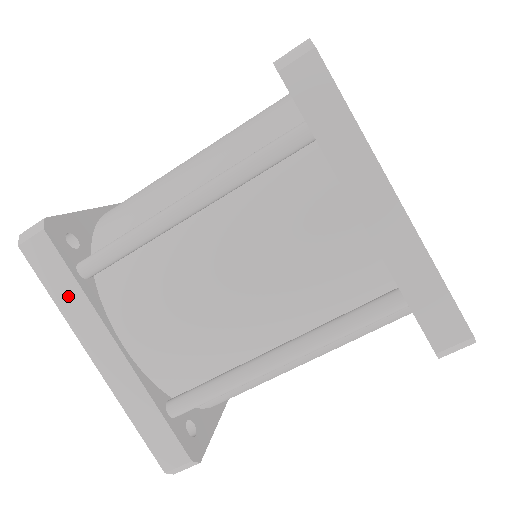
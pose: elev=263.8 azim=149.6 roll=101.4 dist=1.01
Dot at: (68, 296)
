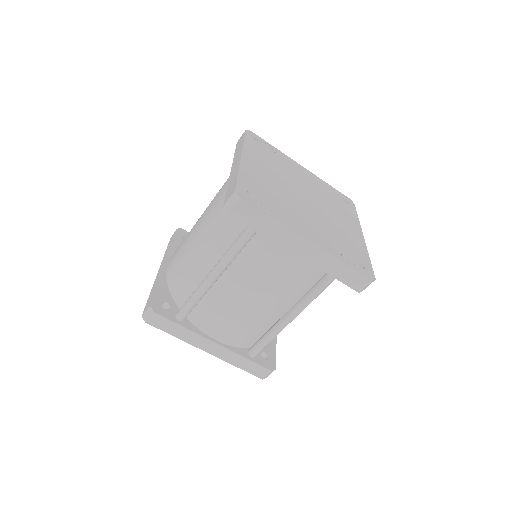
Dot at: (180, 332)
